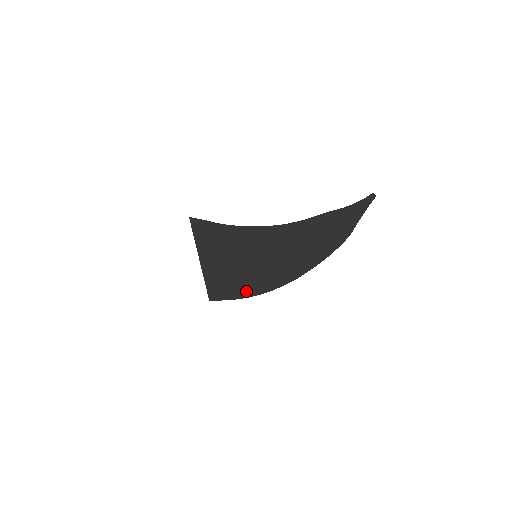
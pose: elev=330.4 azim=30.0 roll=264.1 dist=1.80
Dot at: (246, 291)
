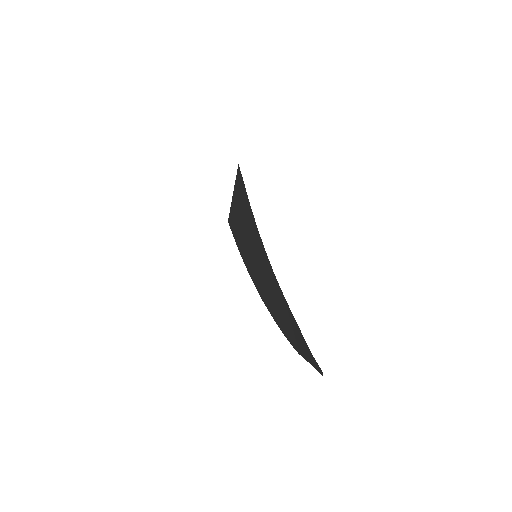
Dot at: (244, 257)
